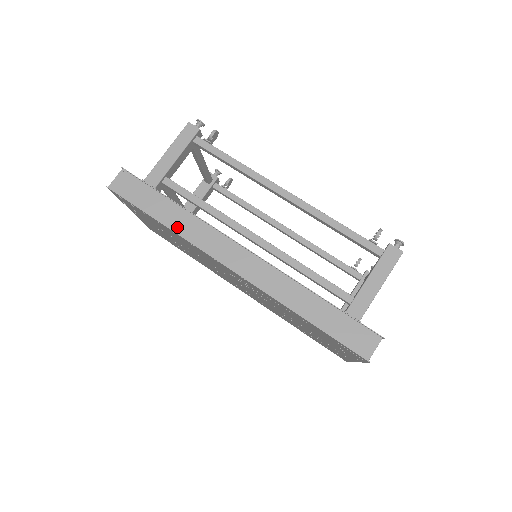
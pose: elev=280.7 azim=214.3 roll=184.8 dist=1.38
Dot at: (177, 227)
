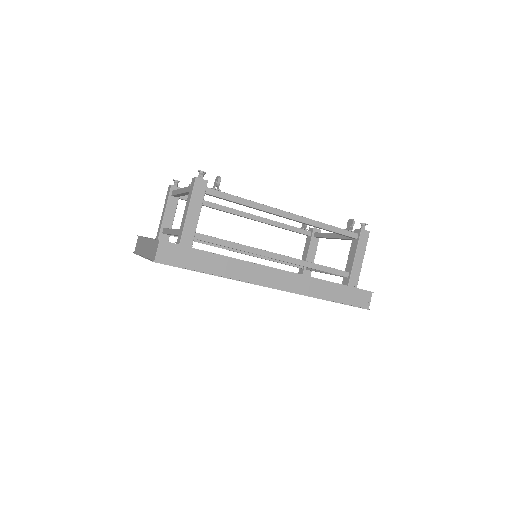
Dot at: (225, 273)
